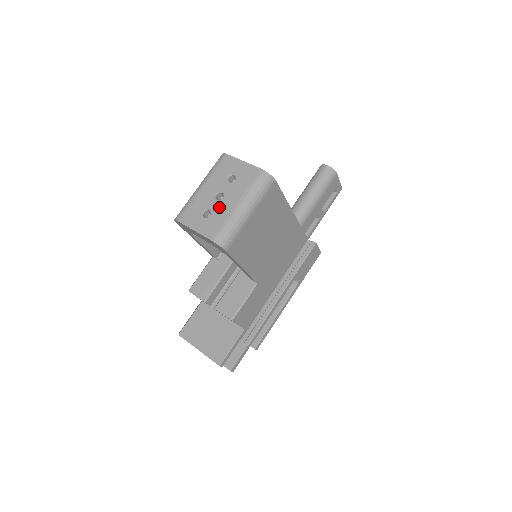
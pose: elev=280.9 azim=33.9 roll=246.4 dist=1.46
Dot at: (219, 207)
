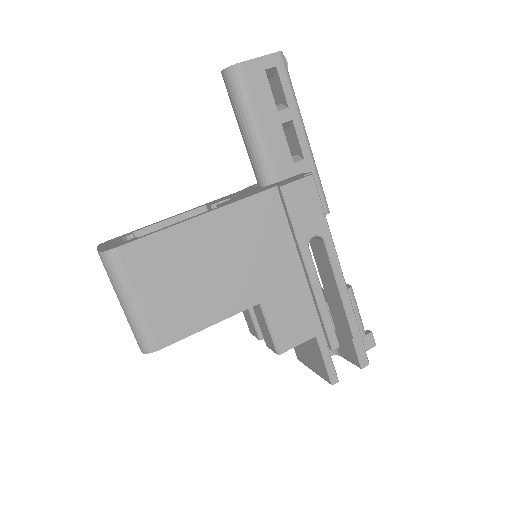
Dot at: occluded
